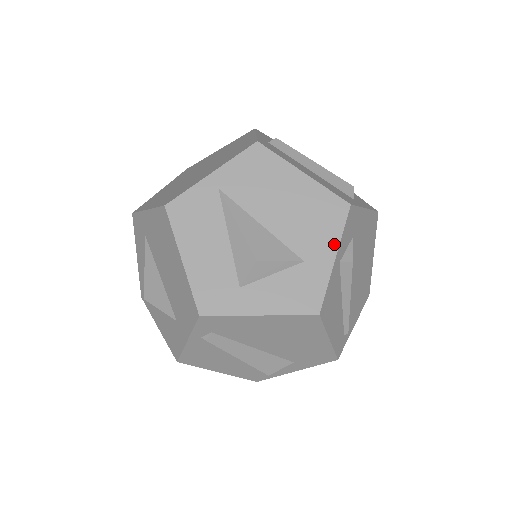
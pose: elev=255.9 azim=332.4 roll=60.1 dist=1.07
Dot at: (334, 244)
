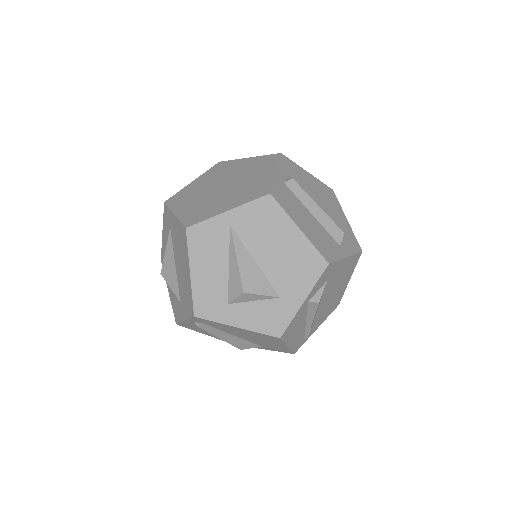
Dot at: (306, 291)
